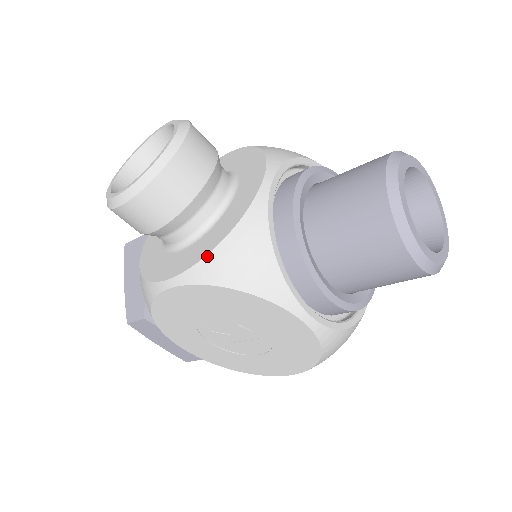
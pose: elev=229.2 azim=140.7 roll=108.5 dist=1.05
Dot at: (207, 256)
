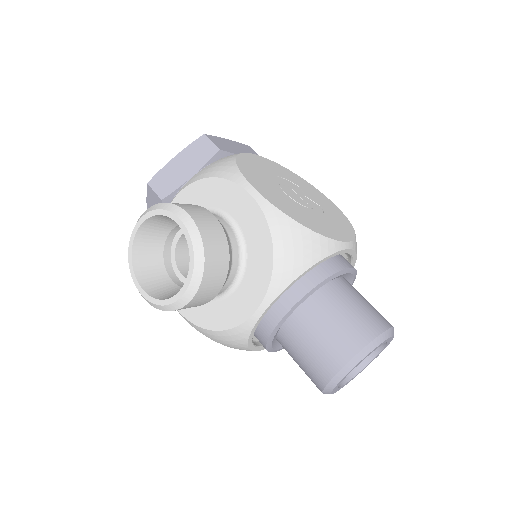
Dot at: (202, 328)
